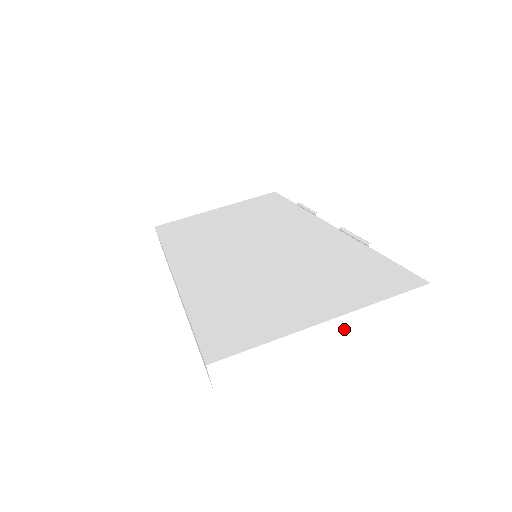
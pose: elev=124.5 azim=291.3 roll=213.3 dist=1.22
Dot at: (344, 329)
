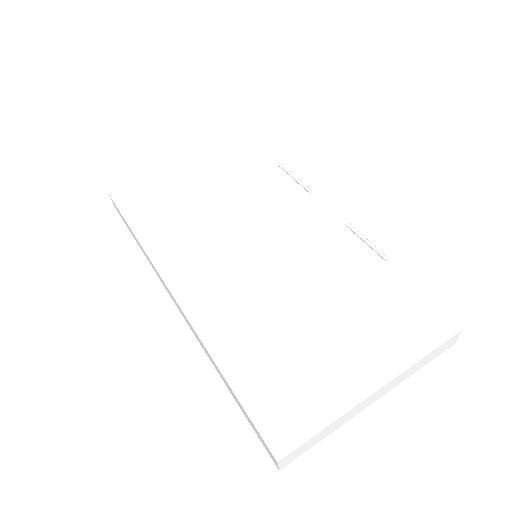
Dot at: (389, 387)
